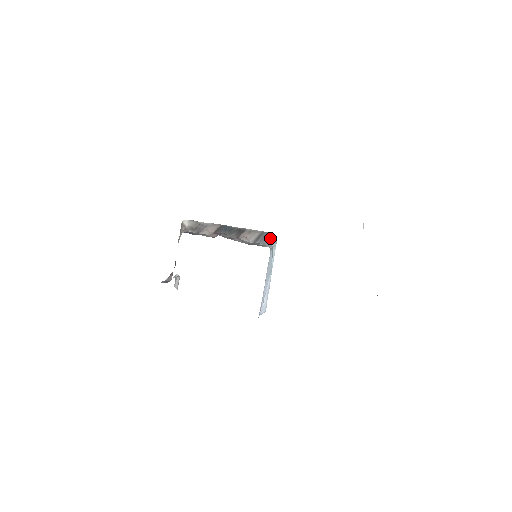
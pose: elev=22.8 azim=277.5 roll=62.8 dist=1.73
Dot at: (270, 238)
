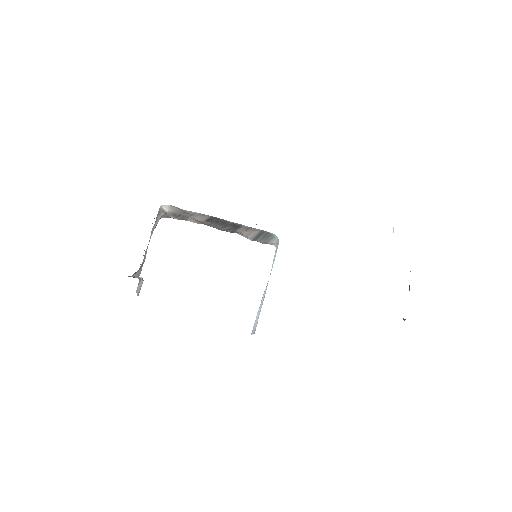
Dot at: (272, 238)
